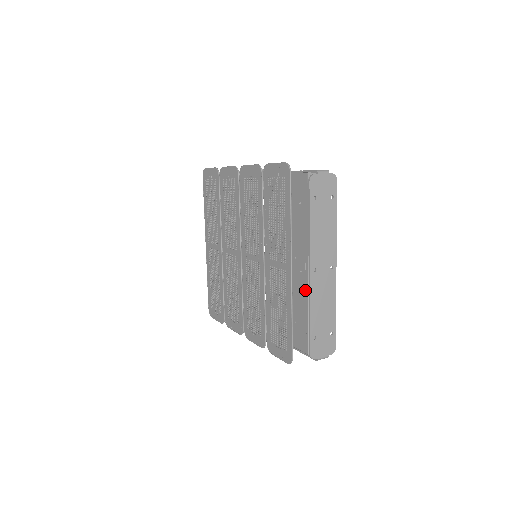
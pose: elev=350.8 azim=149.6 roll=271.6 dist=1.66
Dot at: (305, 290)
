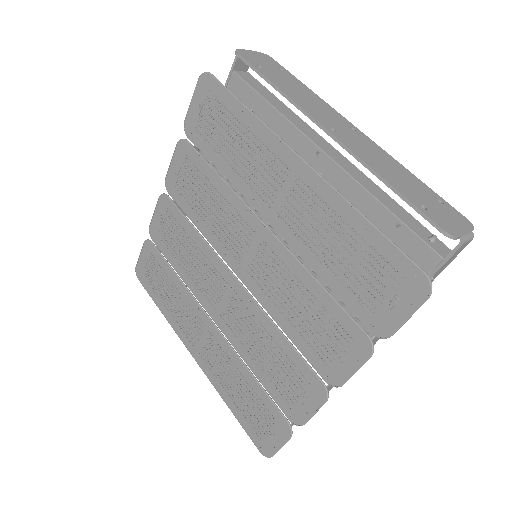
Dot at: (347, 183)
